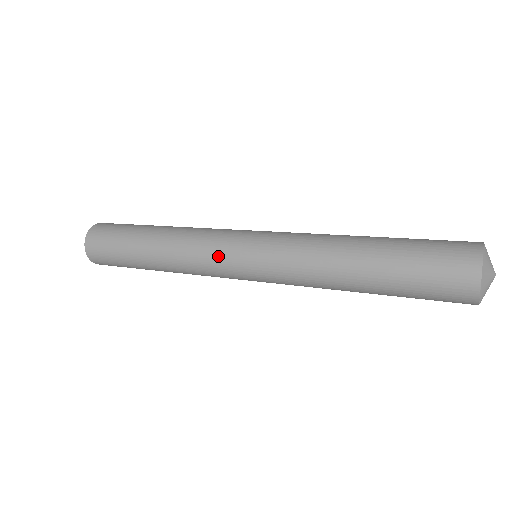
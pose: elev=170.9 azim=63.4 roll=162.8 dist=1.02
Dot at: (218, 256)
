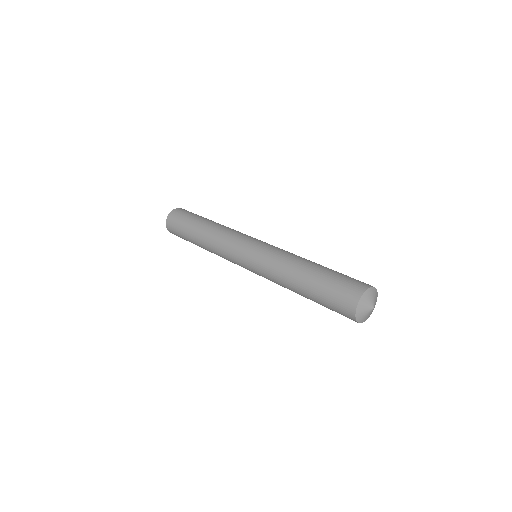
Dot at: occluded
